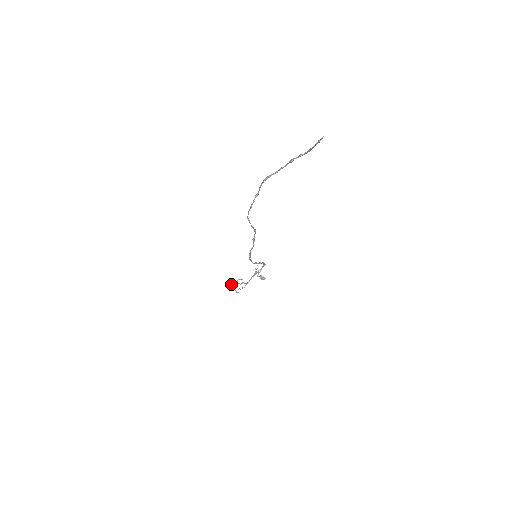
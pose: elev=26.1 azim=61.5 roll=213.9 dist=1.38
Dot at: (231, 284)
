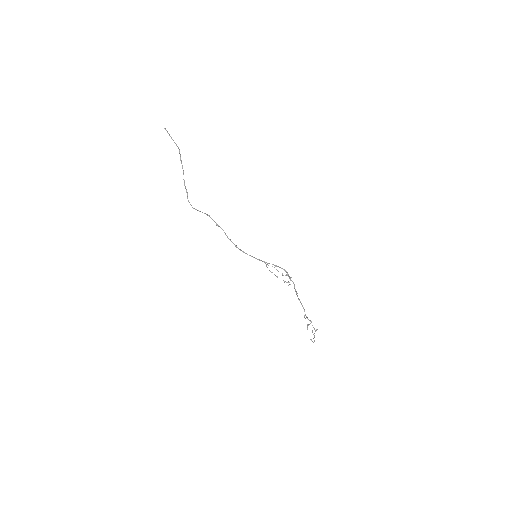
Dot at: occluded
